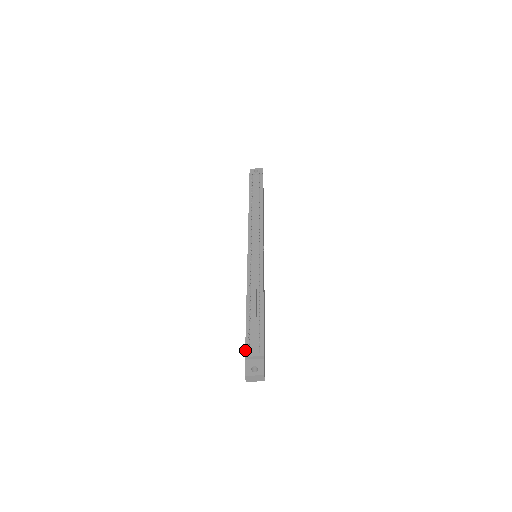
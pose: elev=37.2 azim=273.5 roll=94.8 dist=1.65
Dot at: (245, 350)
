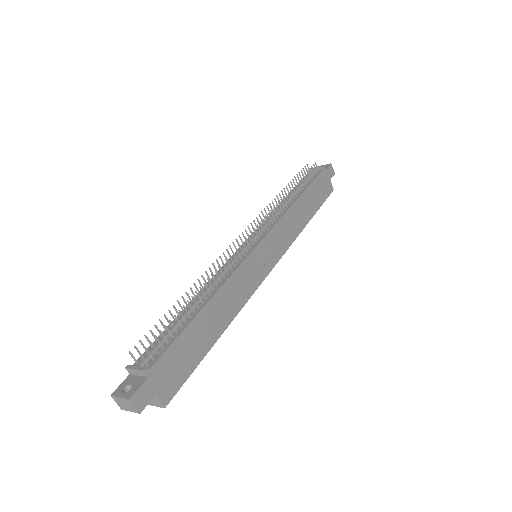
Dot at: (136, 360)
